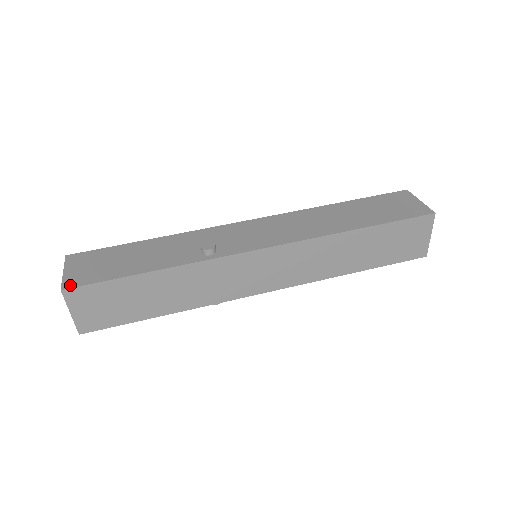
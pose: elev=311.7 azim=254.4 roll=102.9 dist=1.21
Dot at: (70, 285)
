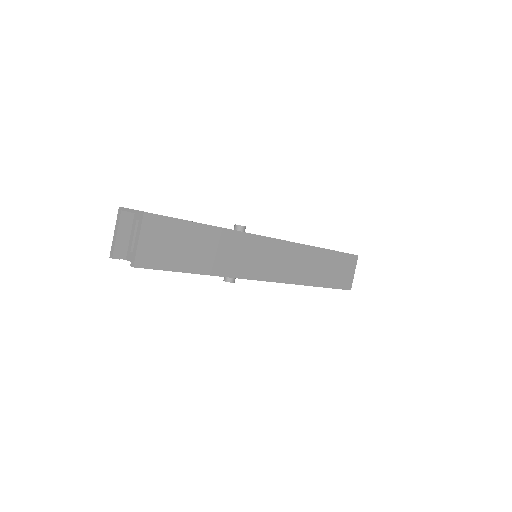
Dot at: occluded
